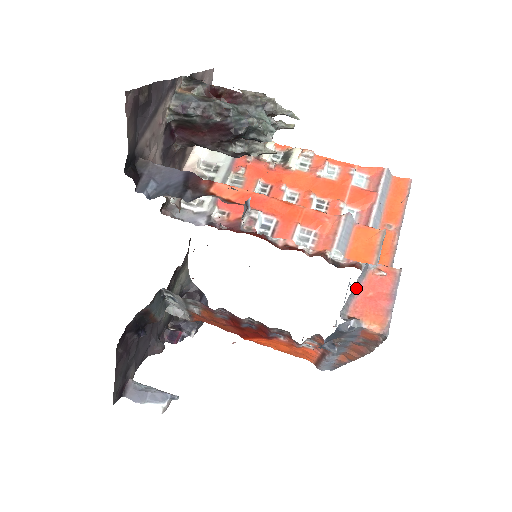
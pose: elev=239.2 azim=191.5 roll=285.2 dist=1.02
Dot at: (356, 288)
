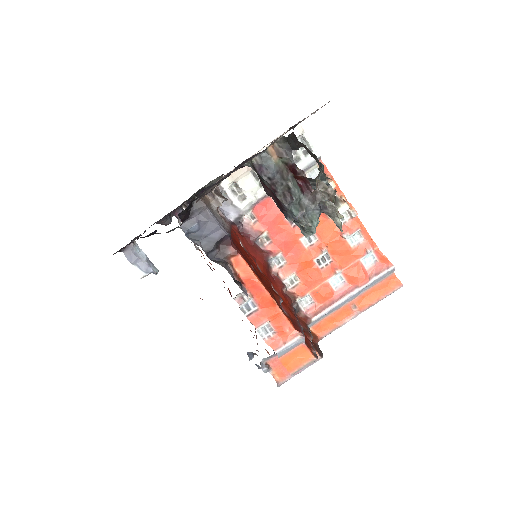
Dot at: occluded
